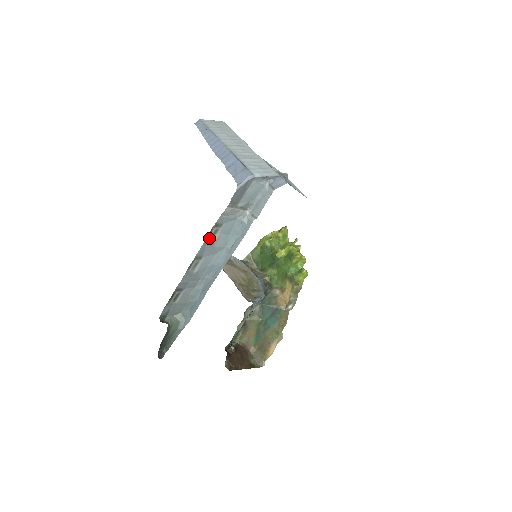
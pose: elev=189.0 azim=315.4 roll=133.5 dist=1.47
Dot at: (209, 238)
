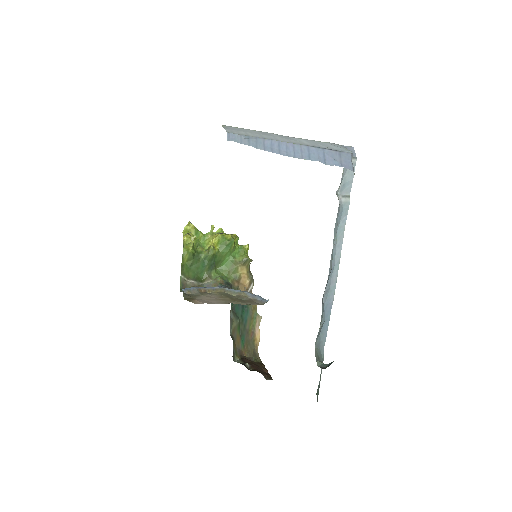
Dot at: occluded
